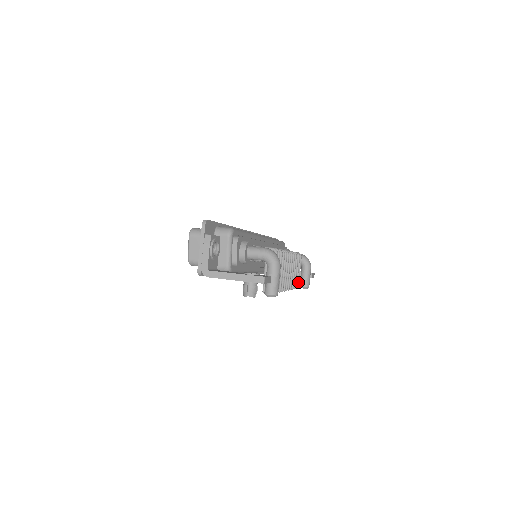
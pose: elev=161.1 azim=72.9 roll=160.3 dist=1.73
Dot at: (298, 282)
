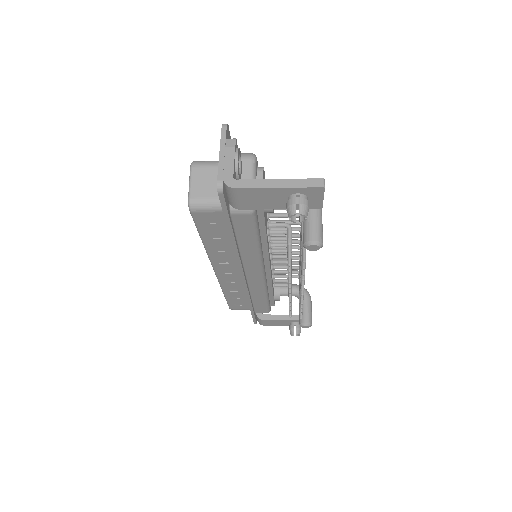
Dot at: occluded
